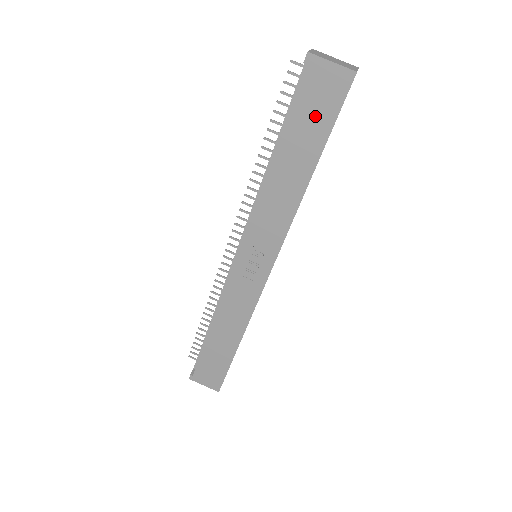
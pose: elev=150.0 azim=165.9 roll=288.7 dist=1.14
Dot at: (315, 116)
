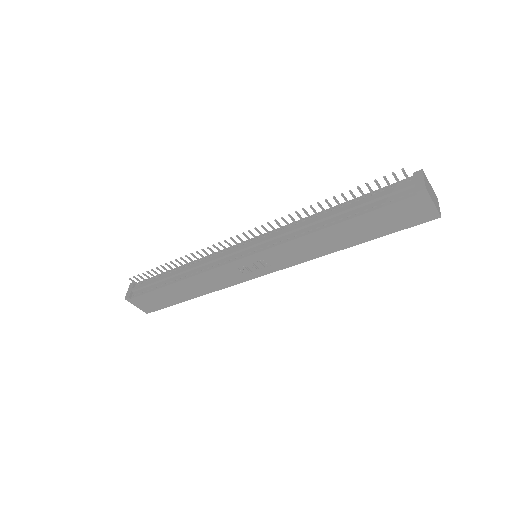
Dot at: (390, 221)
